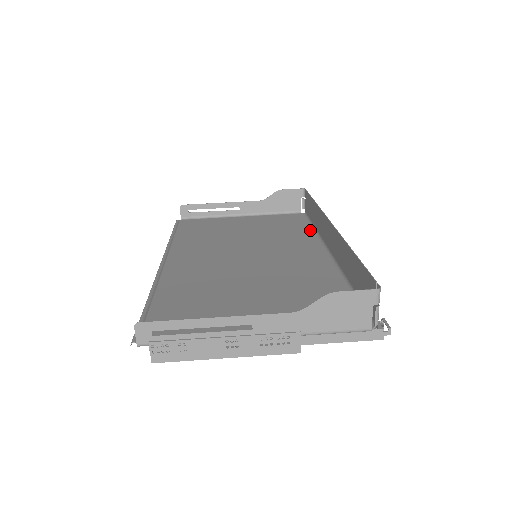
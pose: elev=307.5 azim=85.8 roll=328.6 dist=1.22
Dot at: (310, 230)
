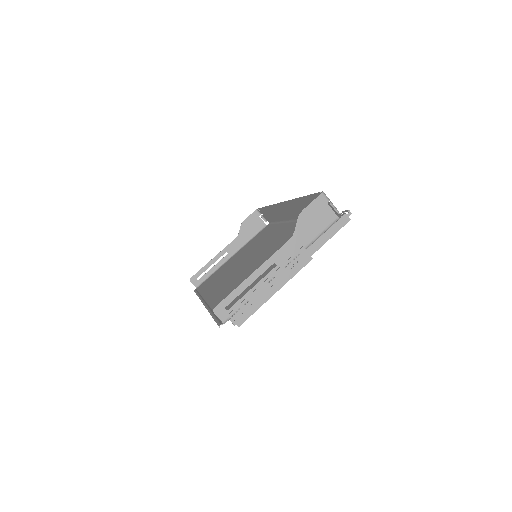
Dot at: (278, 225)
